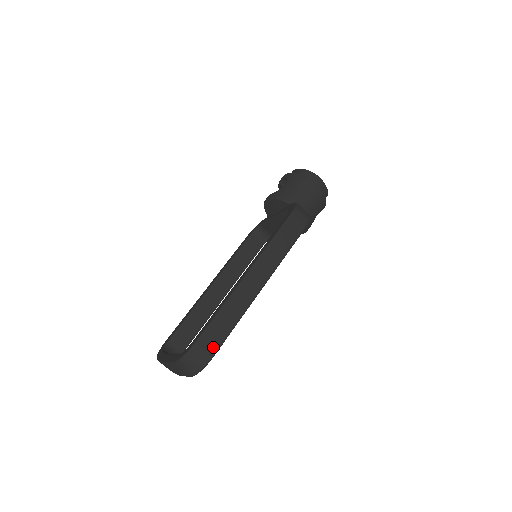
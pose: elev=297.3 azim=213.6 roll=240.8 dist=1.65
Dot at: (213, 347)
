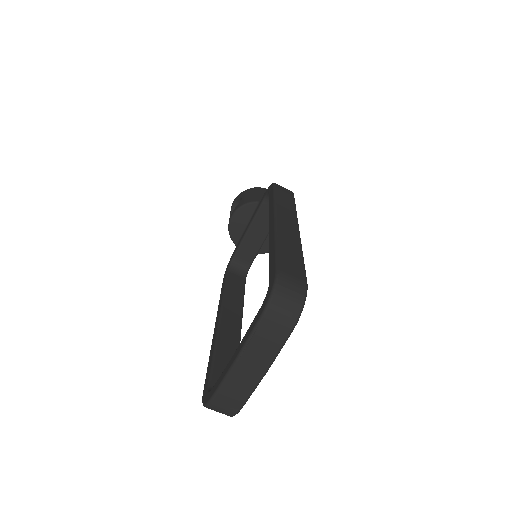
Dot at: (299, 273)
